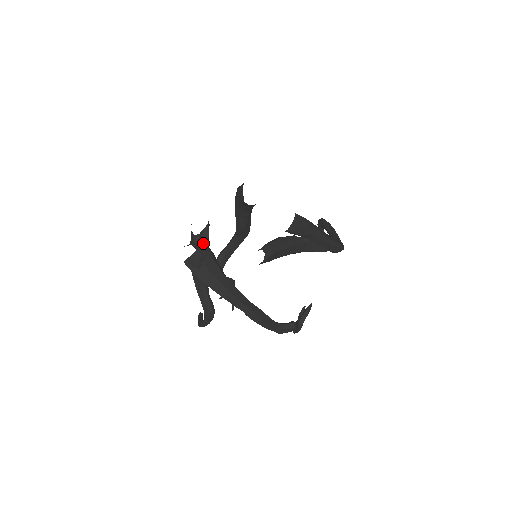
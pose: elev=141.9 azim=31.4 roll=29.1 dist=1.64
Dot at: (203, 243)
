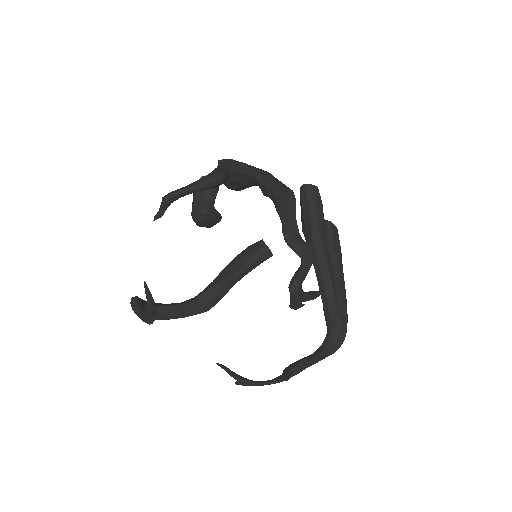
Dot at: occluded
